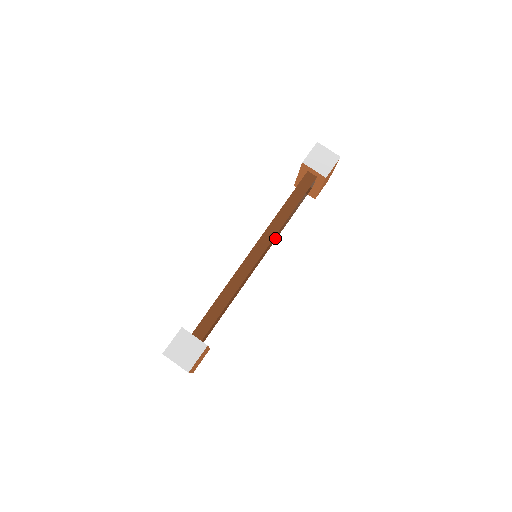
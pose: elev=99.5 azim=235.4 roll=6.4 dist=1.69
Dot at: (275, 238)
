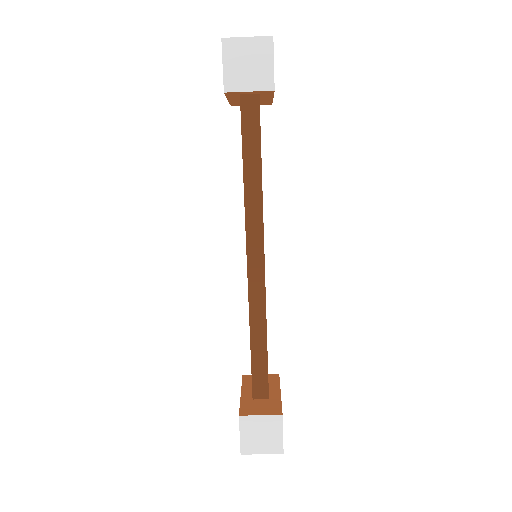
Dot at: occluded
